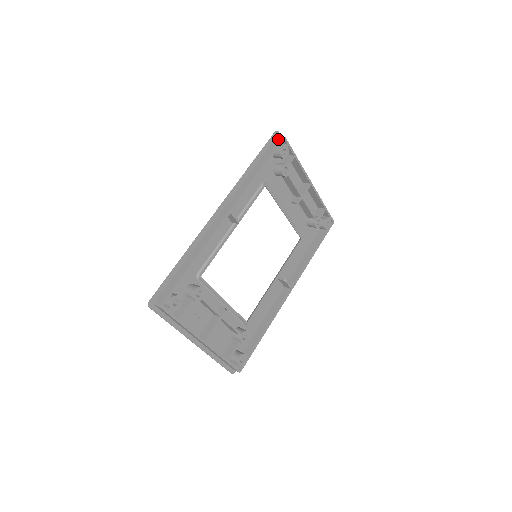
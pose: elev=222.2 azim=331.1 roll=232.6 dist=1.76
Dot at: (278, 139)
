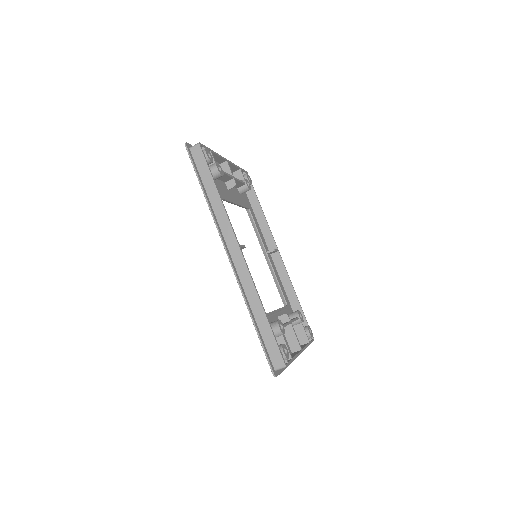
Dot at: (195, 150)
